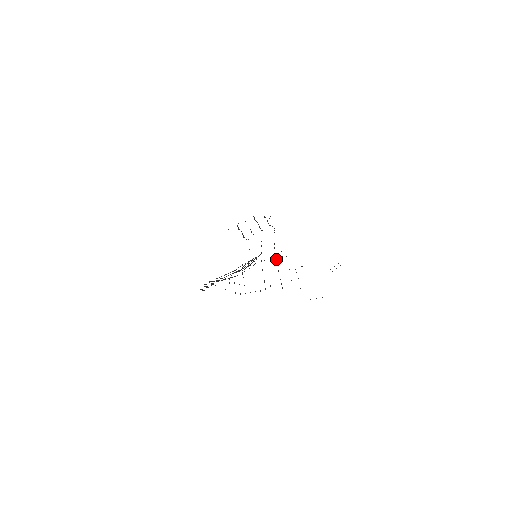
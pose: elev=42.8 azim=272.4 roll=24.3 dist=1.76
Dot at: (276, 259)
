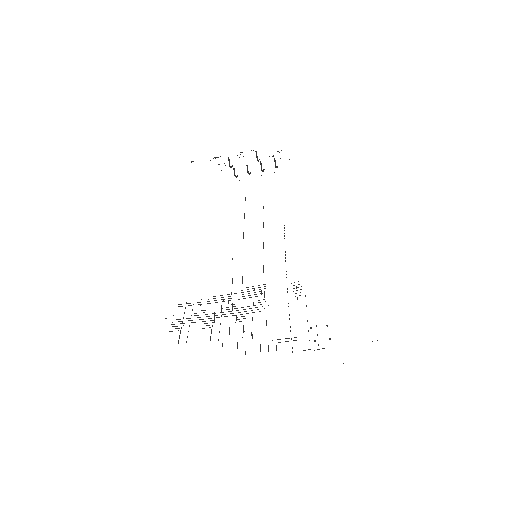
Dot at: occluded
